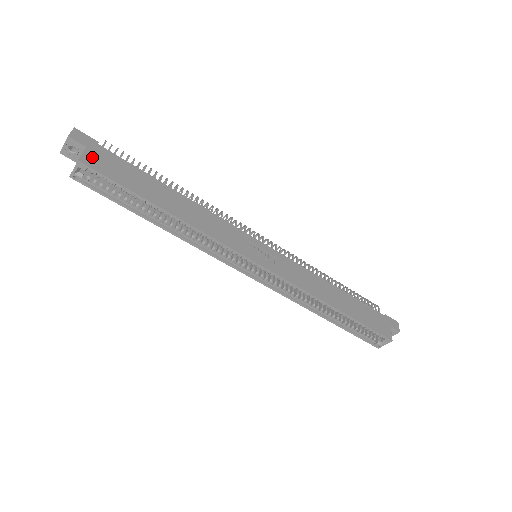
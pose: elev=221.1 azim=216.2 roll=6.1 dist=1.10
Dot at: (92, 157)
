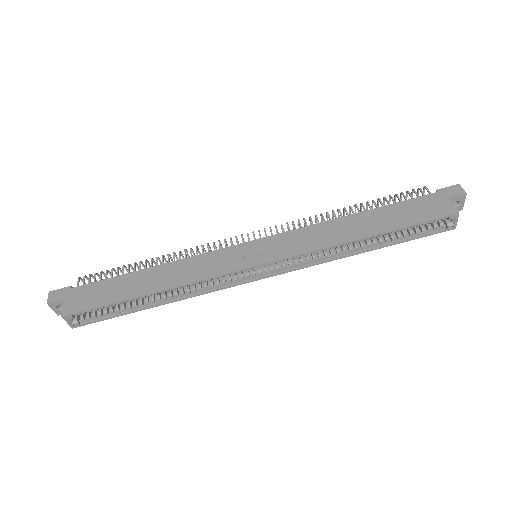
Dot at: (70, 304)
